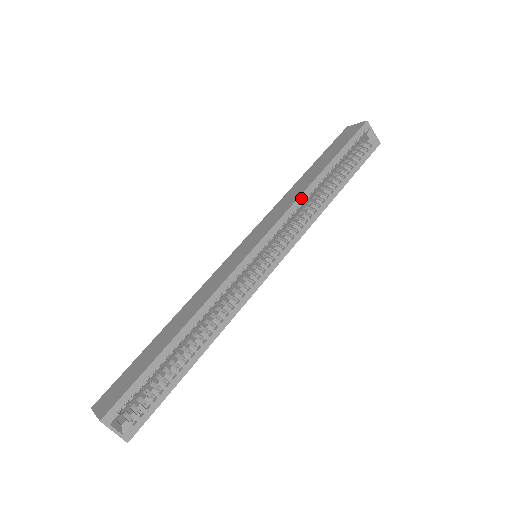
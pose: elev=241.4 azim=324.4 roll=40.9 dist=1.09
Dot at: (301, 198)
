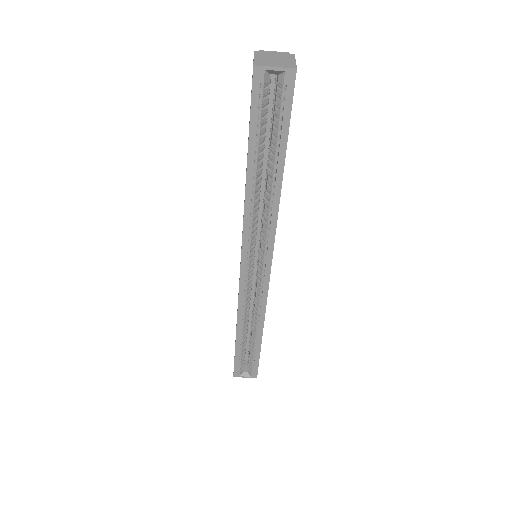
Dot at: (247, 211)
